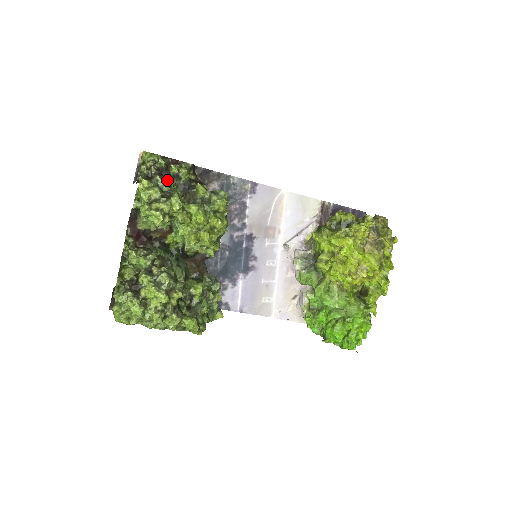
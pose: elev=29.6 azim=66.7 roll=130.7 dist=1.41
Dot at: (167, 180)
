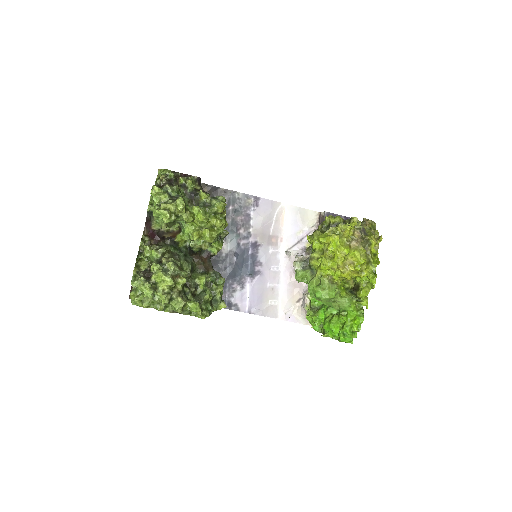
Dot at: (175, 188)
